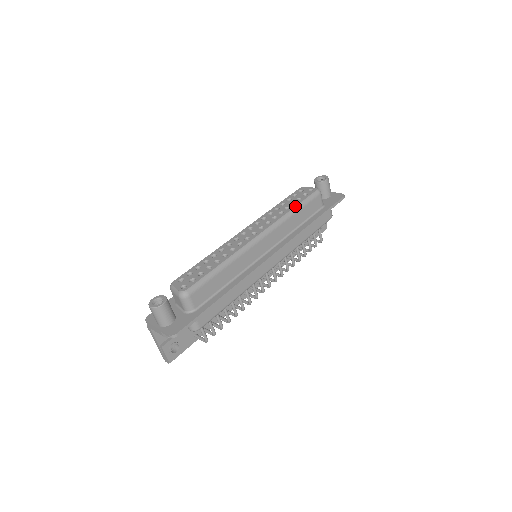
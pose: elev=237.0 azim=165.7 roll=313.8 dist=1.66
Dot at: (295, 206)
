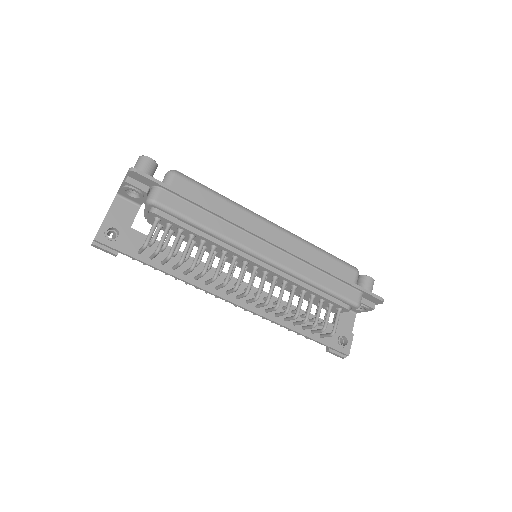
Dot at: (324, 250)
